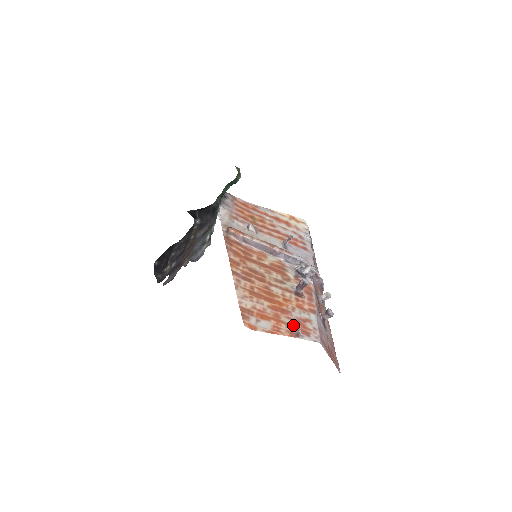
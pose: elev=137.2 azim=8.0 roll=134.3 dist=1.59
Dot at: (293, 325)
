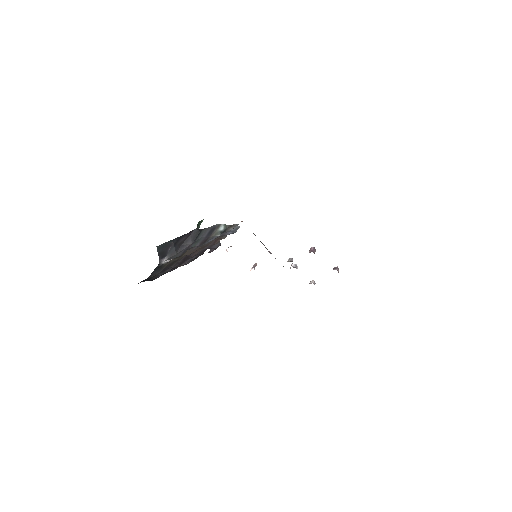
Dot at: occluded
